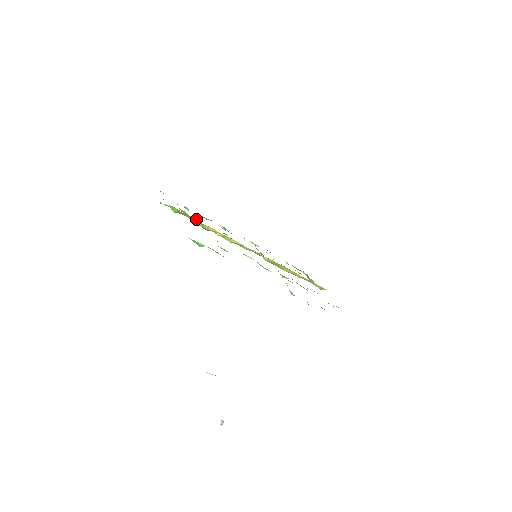
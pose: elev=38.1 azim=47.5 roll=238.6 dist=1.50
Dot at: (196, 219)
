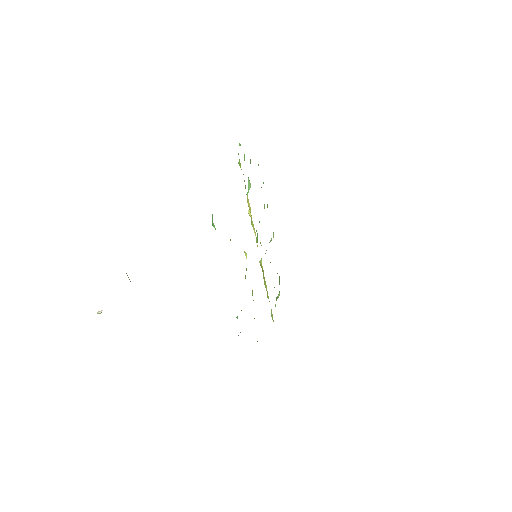
Dot at: (250, 183)
